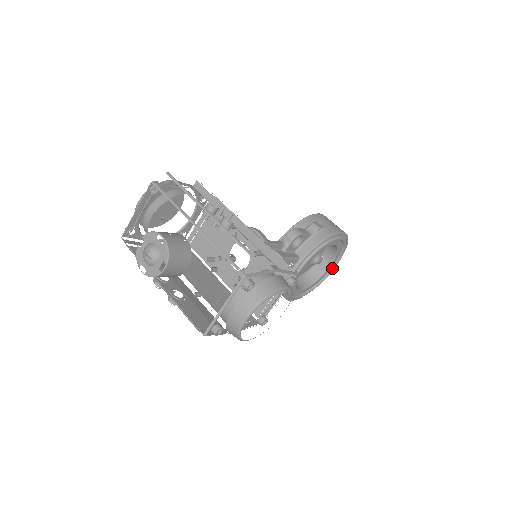
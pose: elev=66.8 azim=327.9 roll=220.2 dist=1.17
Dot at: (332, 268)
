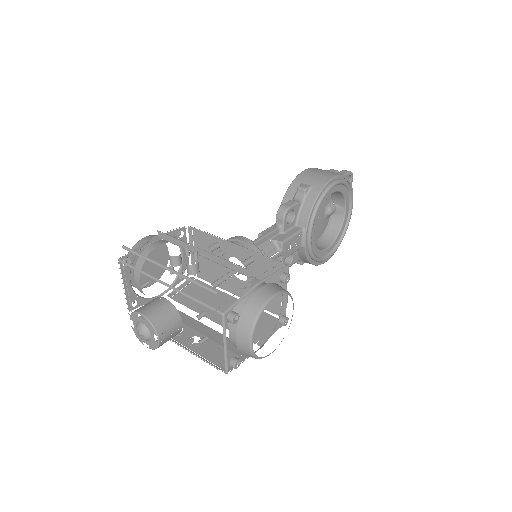
Dot at: (349, 209)
